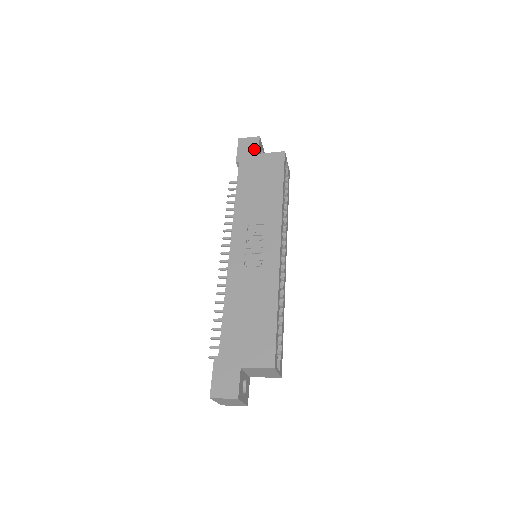
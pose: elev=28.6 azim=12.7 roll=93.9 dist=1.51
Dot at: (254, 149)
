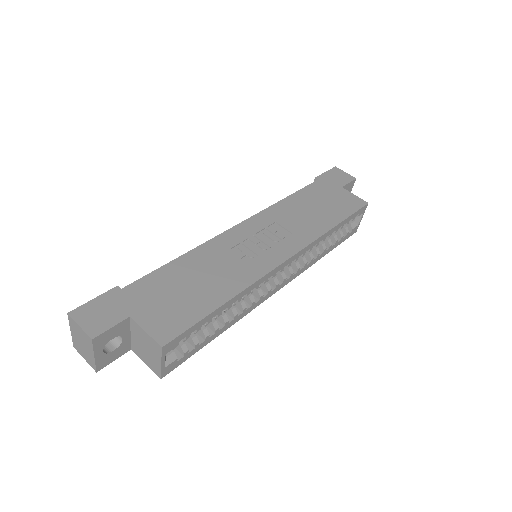
Dot at: (342, 182)
